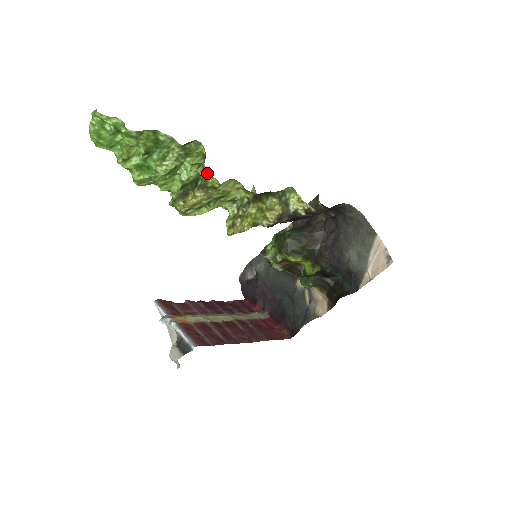
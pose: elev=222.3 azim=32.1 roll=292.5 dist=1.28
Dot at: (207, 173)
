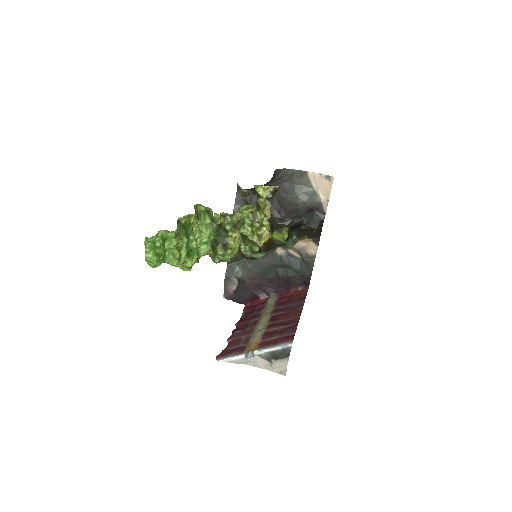
Dot at: (229, 216)
